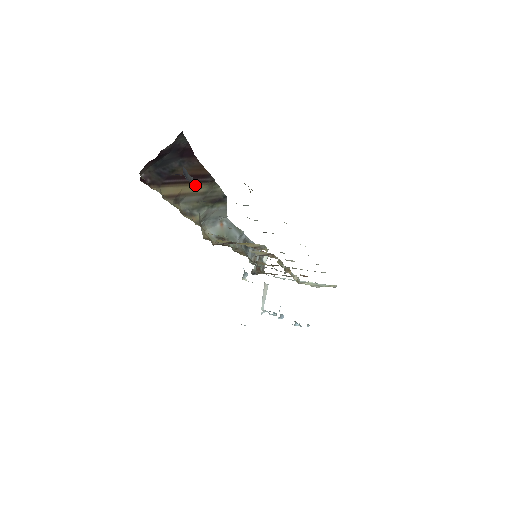
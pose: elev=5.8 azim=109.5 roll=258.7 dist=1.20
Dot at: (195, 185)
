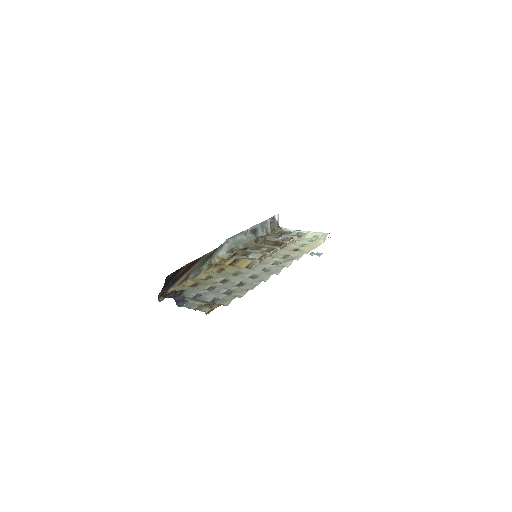
Dot at: (192, 267)
